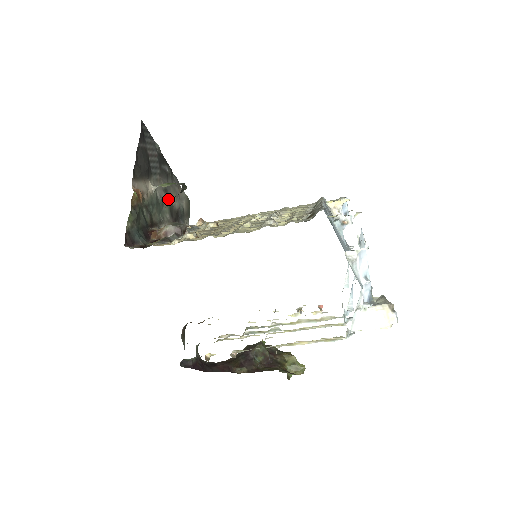
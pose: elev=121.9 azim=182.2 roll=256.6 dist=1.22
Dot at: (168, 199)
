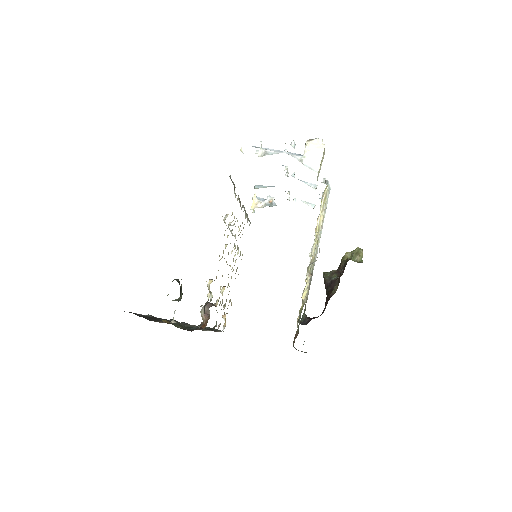
Dot at: occluded
